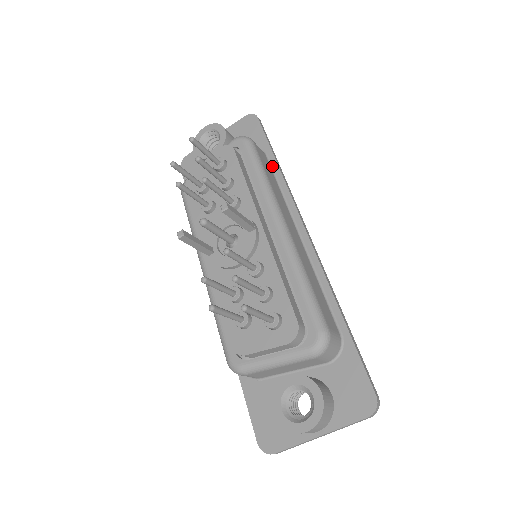
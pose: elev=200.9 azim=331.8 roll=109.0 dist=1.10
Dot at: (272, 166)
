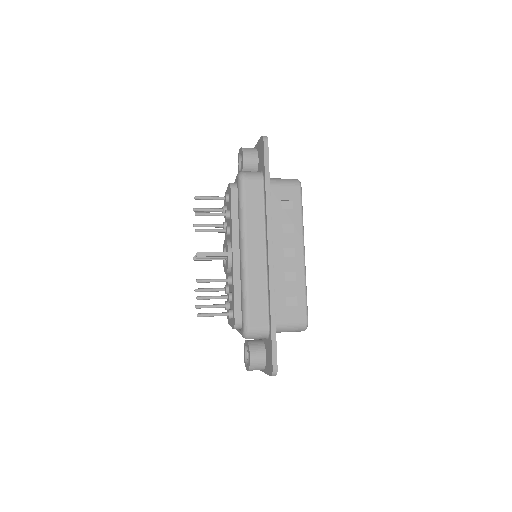
Dot at: (264, 191)
